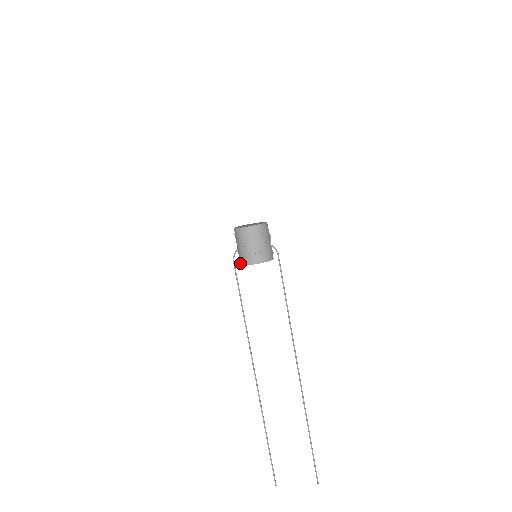
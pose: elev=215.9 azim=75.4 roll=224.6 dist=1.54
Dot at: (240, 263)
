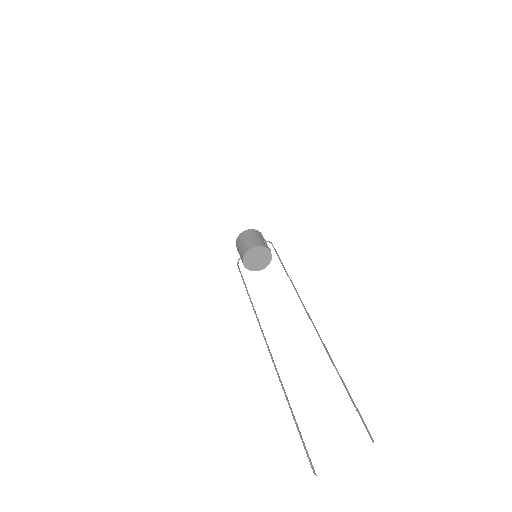
Dot at: (242, 262)
